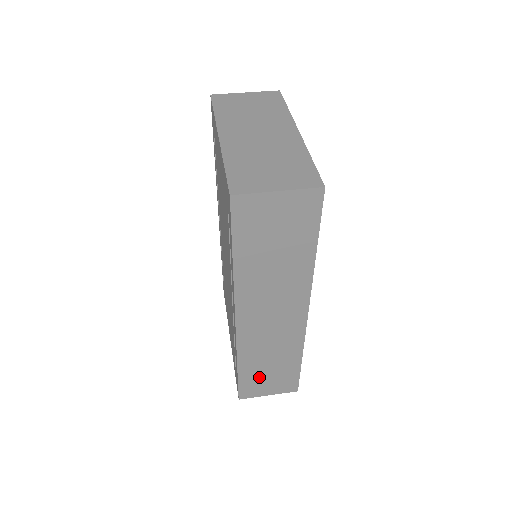
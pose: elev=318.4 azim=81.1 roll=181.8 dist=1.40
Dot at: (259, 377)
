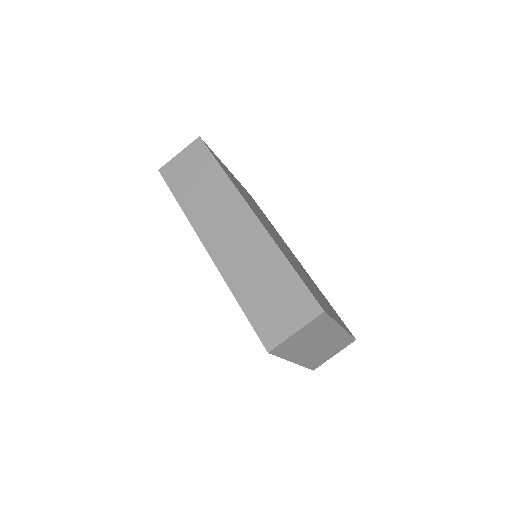
Dot at: occluded
